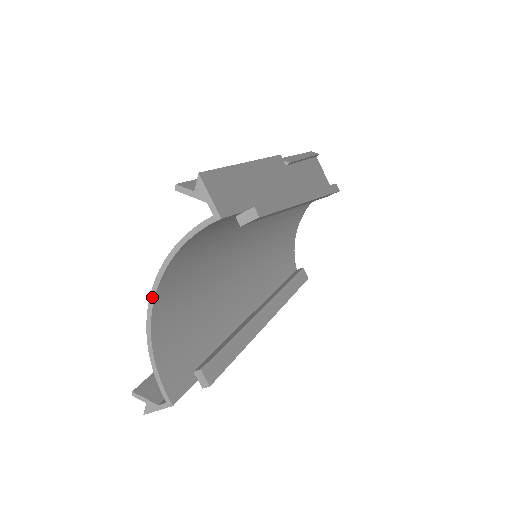
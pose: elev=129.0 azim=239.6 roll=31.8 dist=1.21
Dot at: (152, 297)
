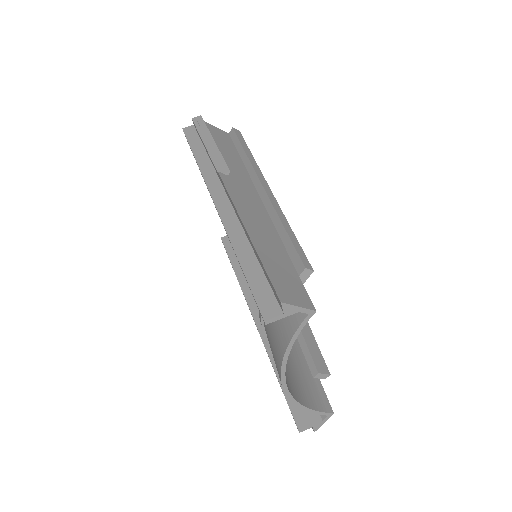
Dot at: (284, 385)
